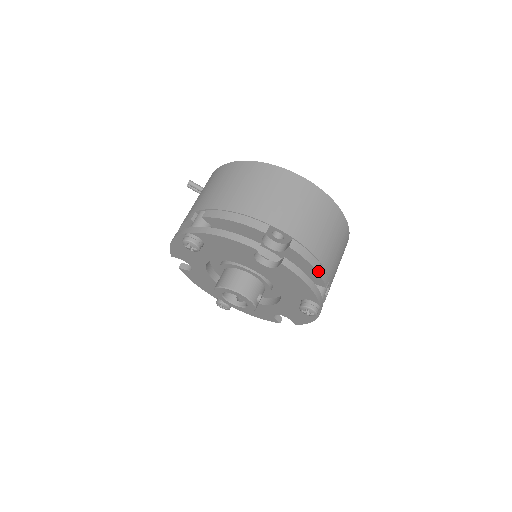
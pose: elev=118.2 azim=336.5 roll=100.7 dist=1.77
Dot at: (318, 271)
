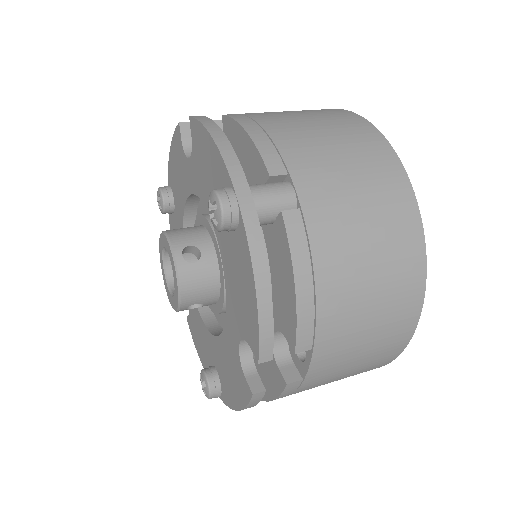
Dot at: (253, 137)
